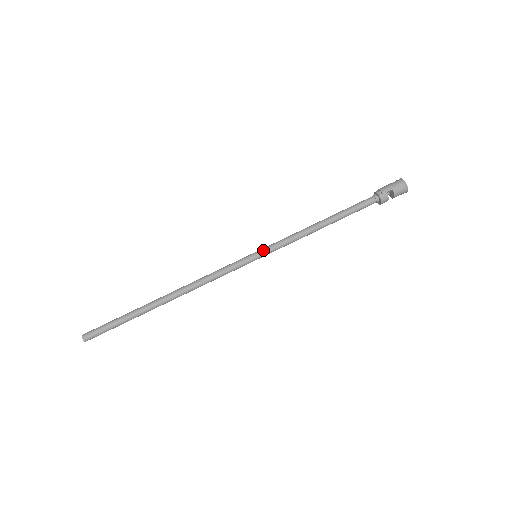
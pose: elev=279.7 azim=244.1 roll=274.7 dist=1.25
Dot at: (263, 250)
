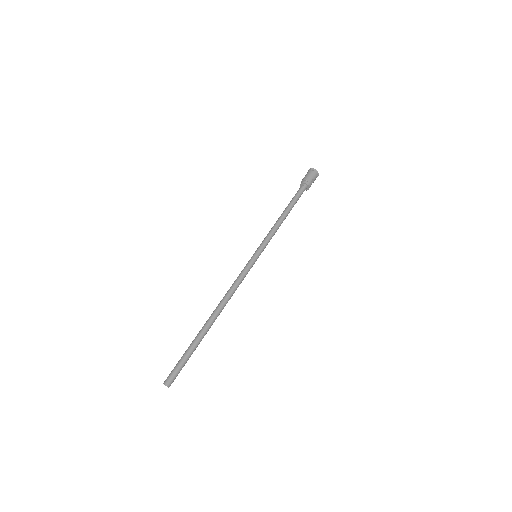
Dot at: (261, 250)
